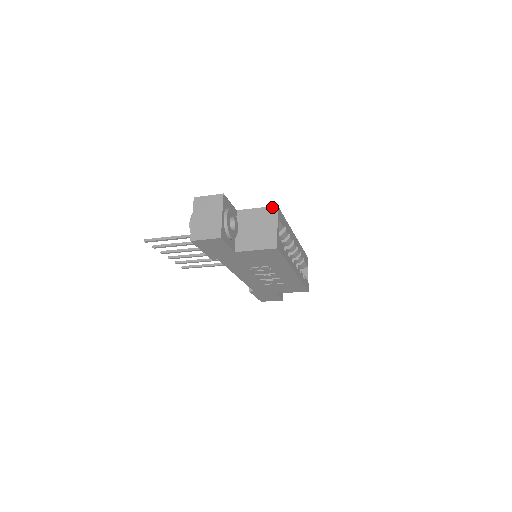
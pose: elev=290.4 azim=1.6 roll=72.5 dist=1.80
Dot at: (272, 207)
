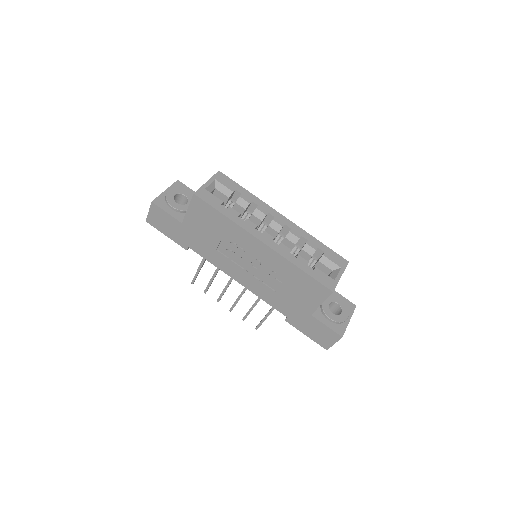
Dot at: occluded
